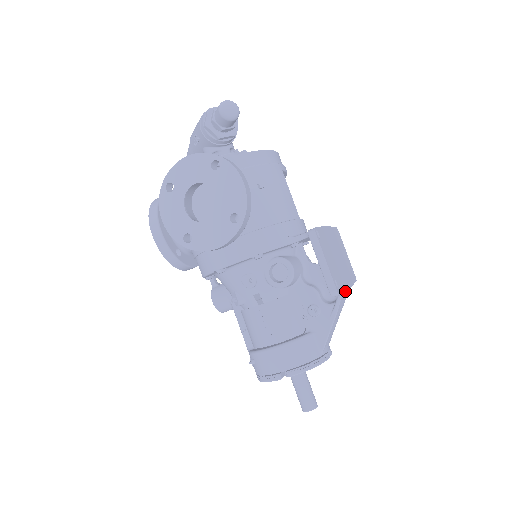
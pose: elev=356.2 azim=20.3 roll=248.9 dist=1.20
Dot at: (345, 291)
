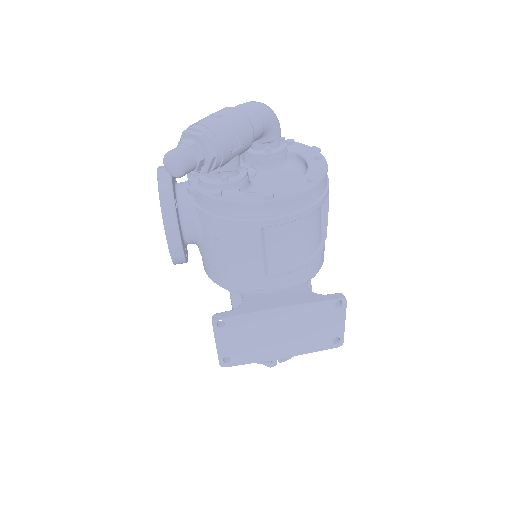
Dot at: (256, 362)
